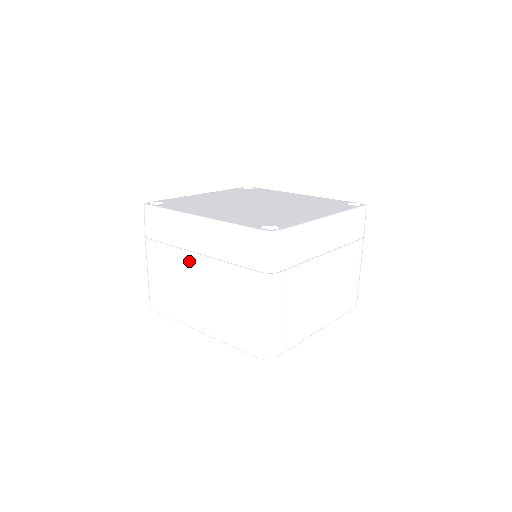
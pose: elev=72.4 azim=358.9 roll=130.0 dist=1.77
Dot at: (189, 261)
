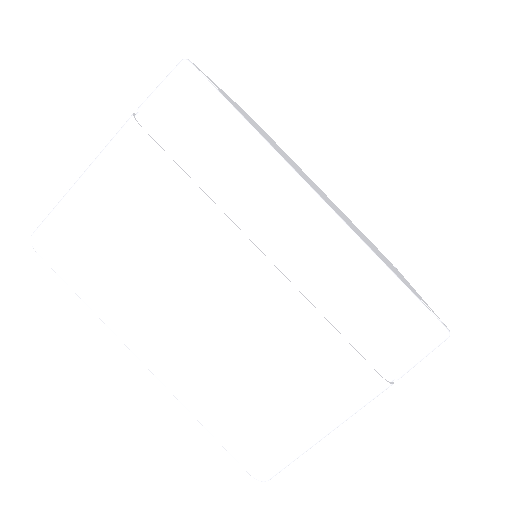
Dot at: (227, 248)
